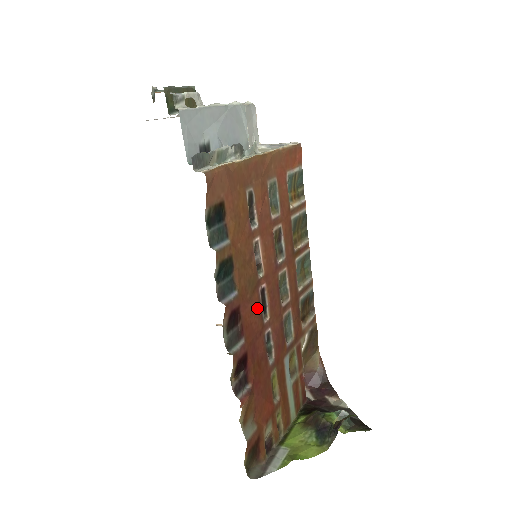
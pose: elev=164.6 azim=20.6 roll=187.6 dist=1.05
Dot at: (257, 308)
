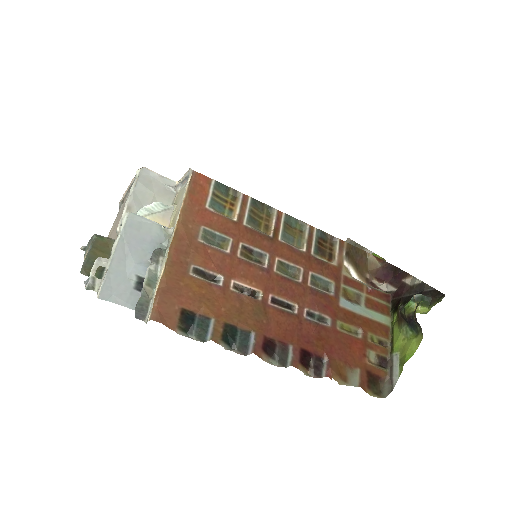
Dot at: (280, 316)
